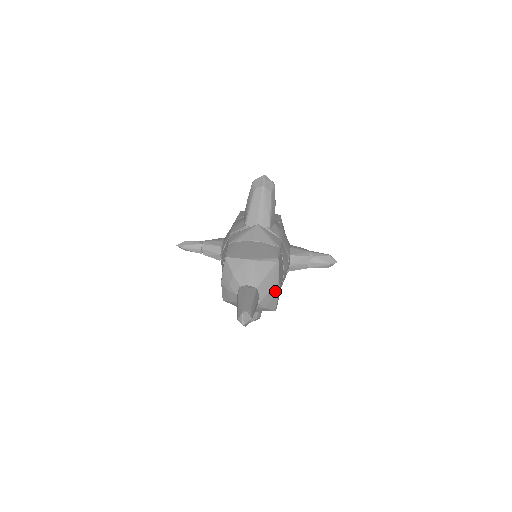
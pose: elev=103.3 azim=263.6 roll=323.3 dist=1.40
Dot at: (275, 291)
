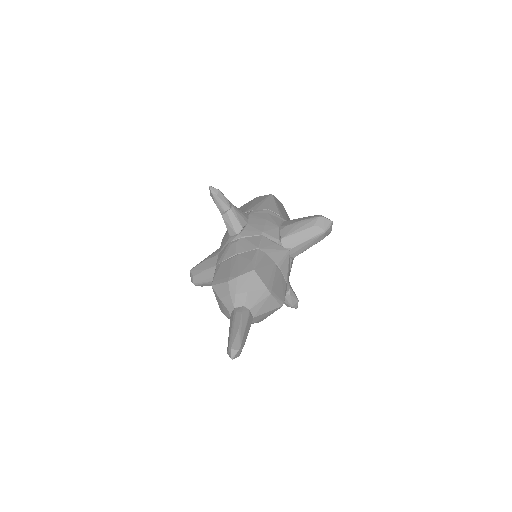
Dot at: (258, 322)
